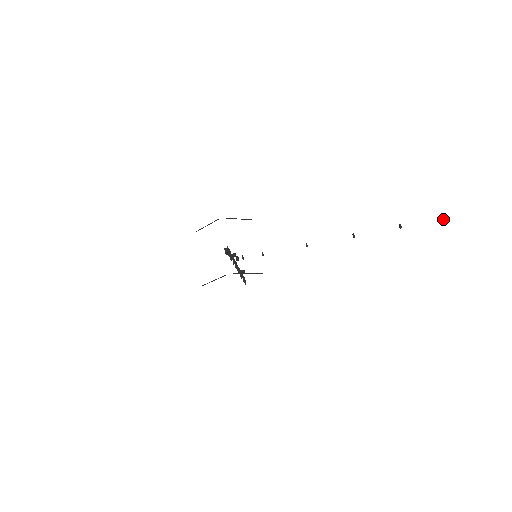
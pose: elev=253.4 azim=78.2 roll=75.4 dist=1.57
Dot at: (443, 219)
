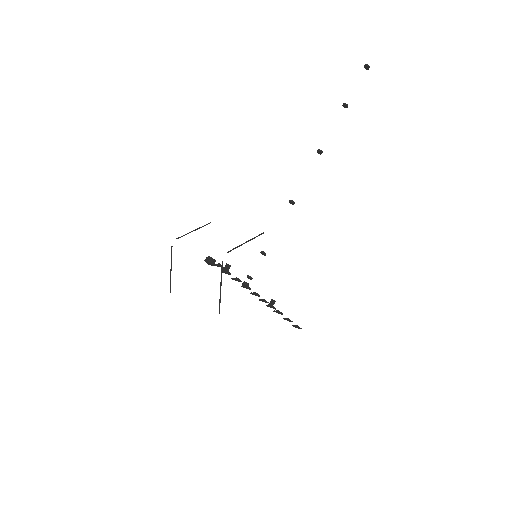
Dot at: (368, 66)
